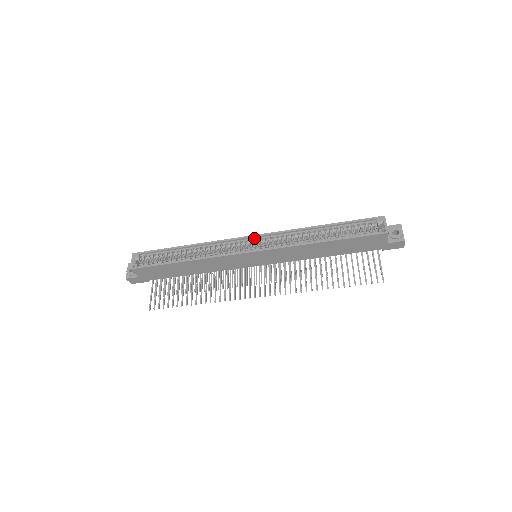
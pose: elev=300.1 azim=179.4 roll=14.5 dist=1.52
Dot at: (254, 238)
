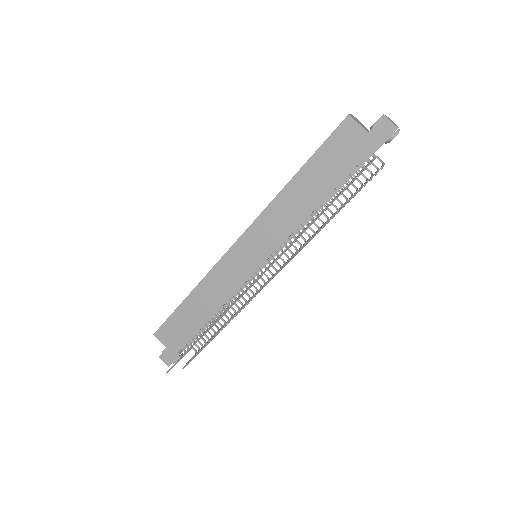
Dot at: occluded
